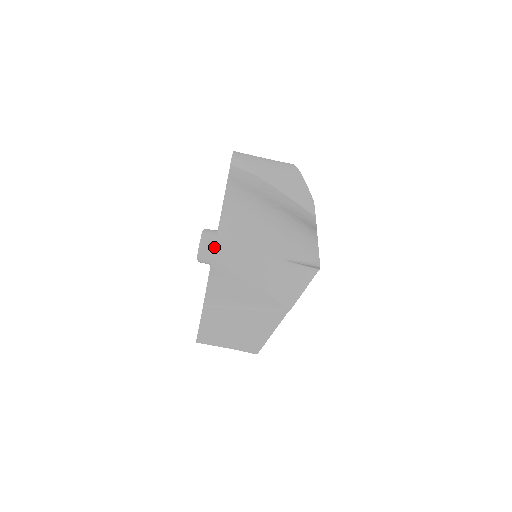
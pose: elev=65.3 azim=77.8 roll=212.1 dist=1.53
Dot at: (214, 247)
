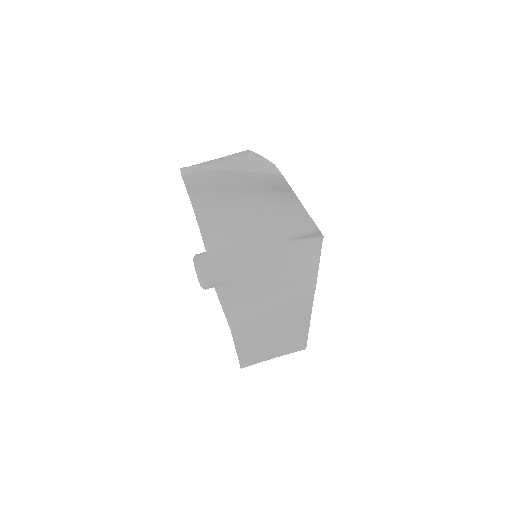
Dot at: occluded
